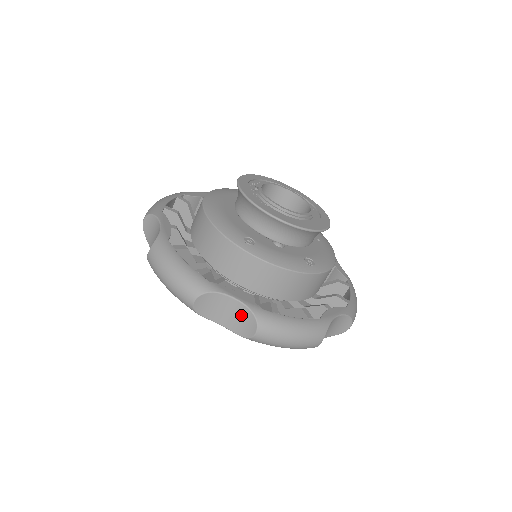
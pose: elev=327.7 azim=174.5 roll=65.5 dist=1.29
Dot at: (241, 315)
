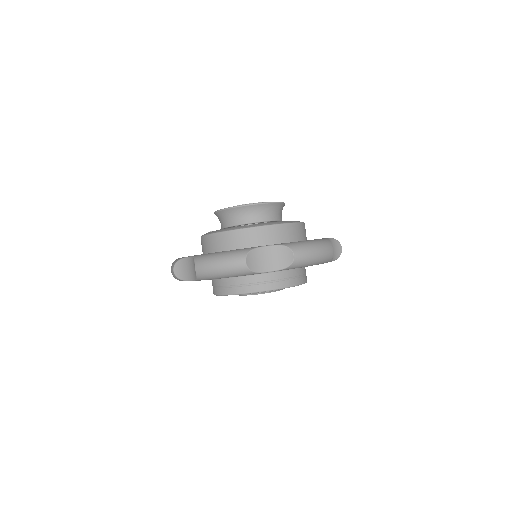
Dot at: (193, 265)
